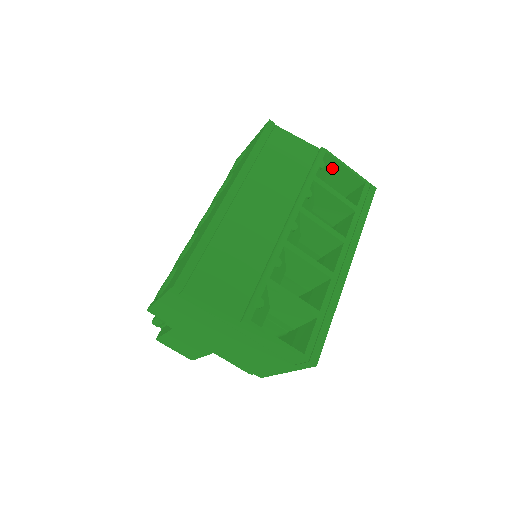
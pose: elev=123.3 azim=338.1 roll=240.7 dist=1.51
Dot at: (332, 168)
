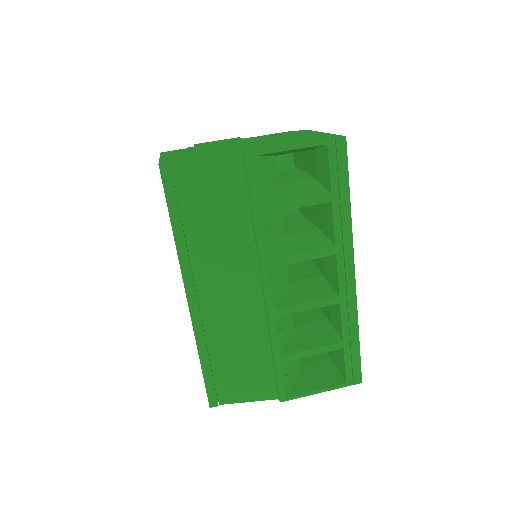
Dot at: (274, 154)
